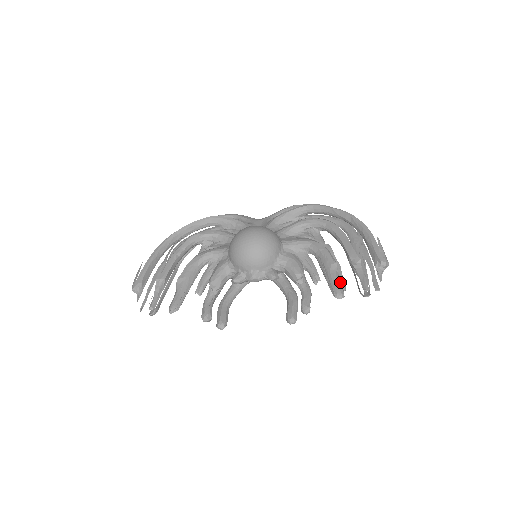
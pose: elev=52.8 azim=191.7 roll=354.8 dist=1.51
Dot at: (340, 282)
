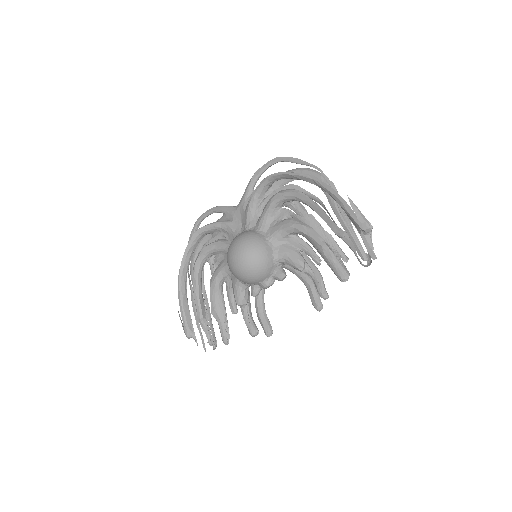
Dot at: (338, 262)
